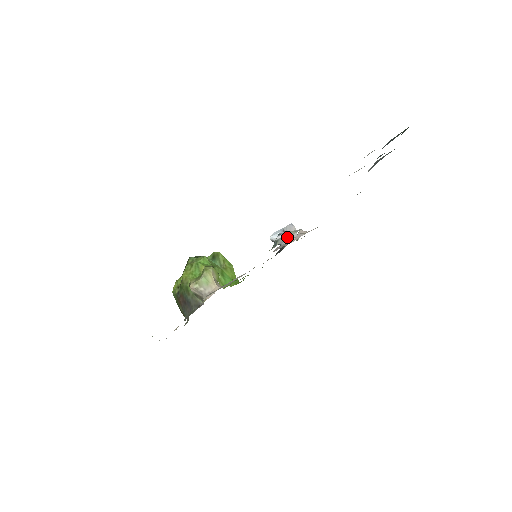
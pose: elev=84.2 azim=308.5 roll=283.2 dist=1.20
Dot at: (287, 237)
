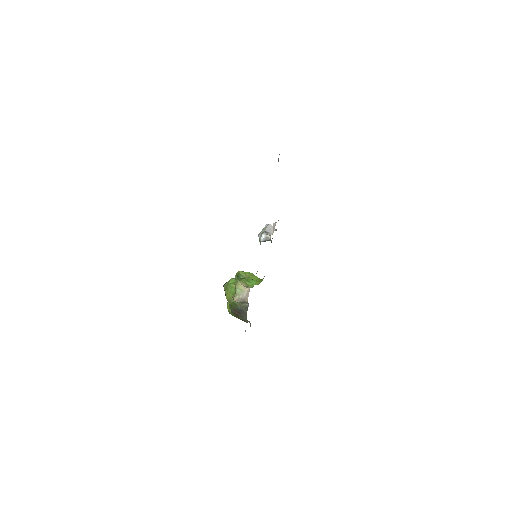
Dot at: (269, 233)
